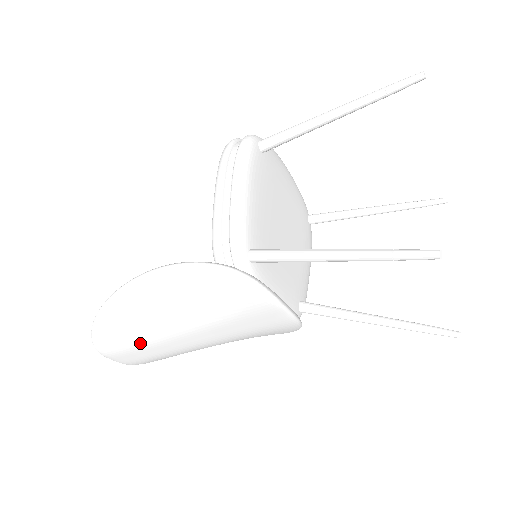
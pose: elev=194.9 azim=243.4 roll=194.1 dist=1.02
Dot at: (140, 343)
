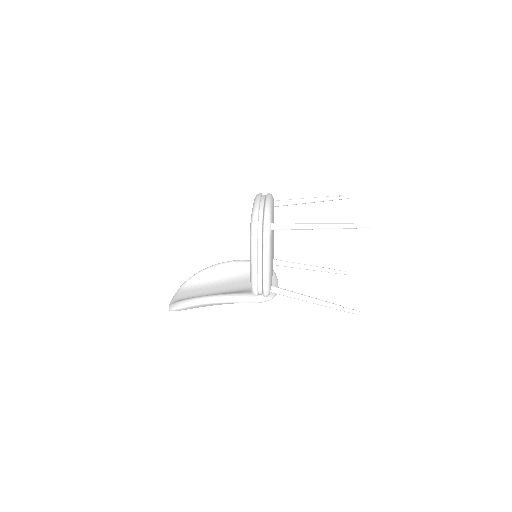
Dot at: occluded
